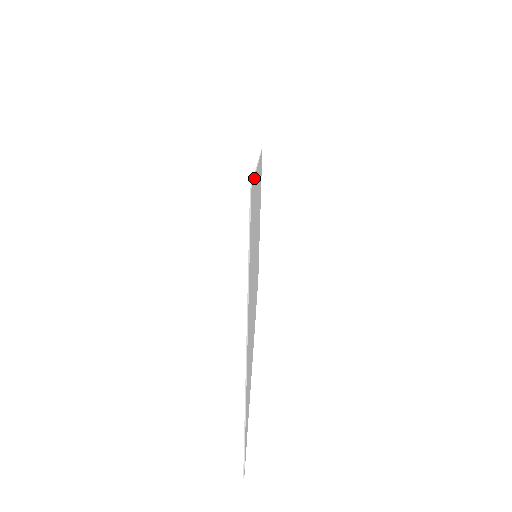
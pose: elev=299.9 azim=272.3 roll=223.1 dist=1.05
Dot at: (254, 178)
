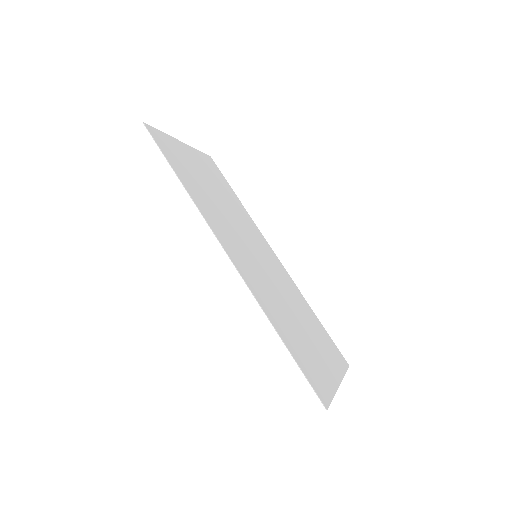
Dot at: (298, 365)
